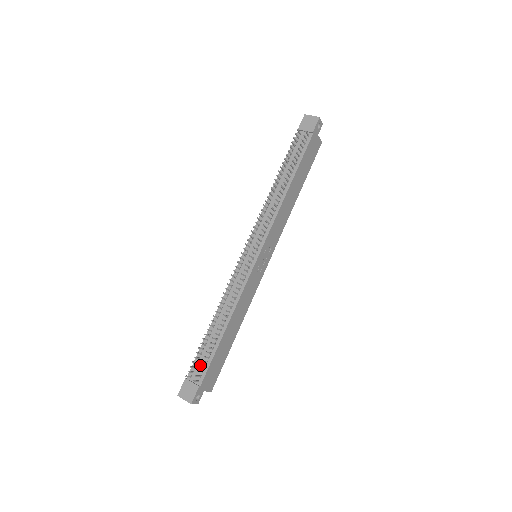
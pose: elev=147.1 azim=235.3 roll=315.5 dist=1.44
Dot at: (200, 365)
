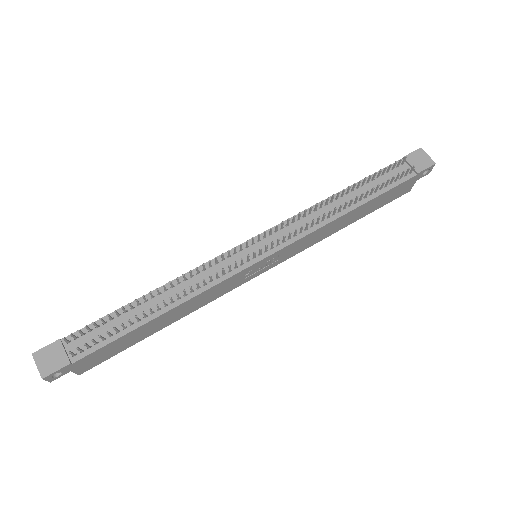
Dot at: (92, 336)
